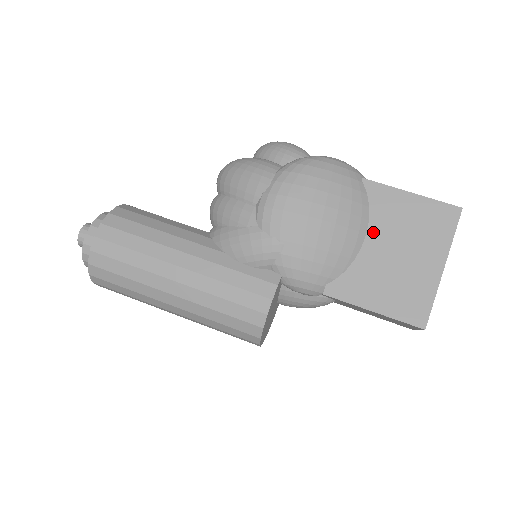
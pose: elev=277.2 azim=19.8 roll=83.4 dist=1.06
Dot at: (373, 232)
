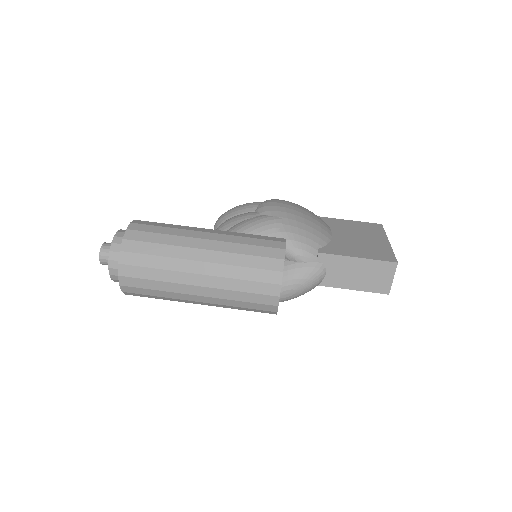
Dot at: (335, 231)
